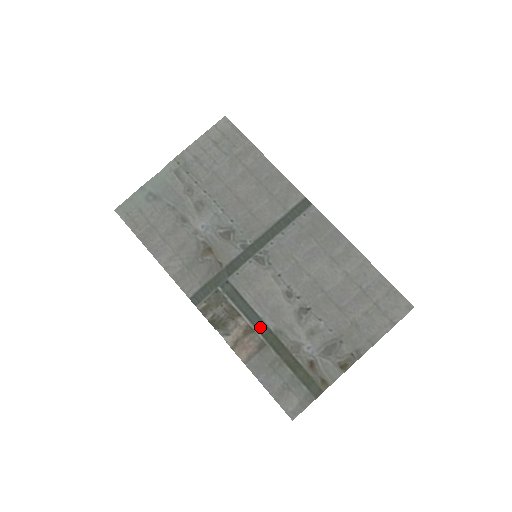
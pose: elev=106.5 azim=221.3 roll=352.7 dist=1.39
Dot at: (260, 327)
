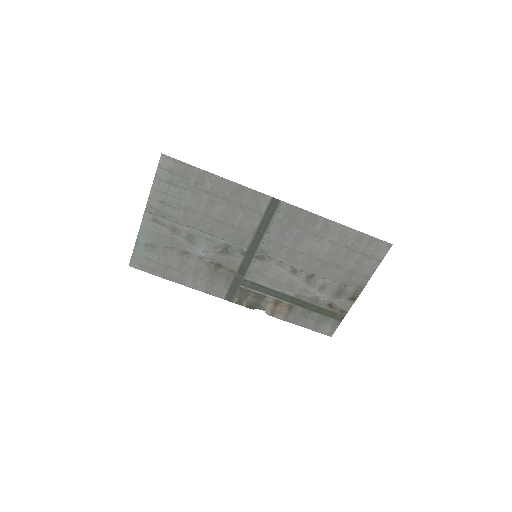
Dot at: (284, 298)
